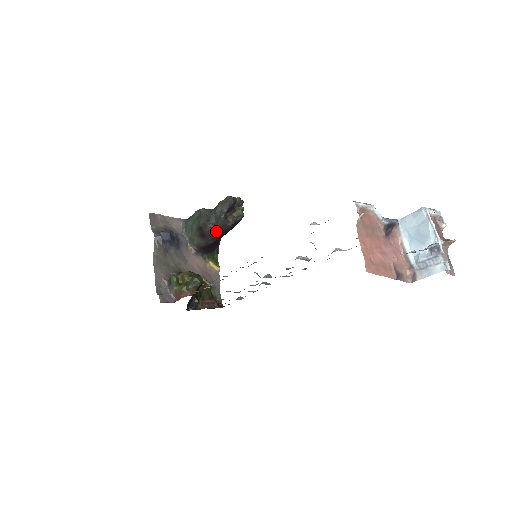
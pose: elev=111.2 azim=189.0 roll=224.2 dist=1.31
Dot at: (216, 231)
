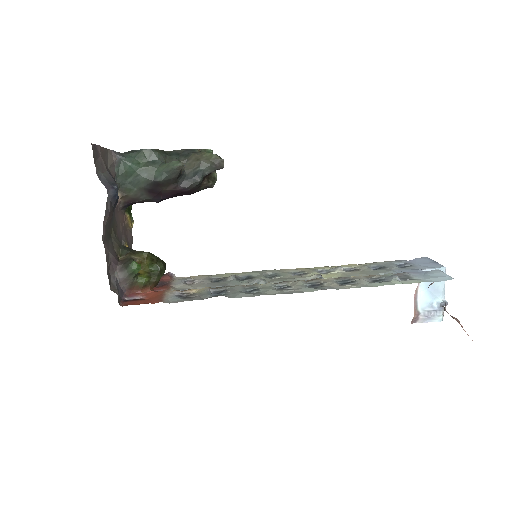
Dot at: (178, 192)
